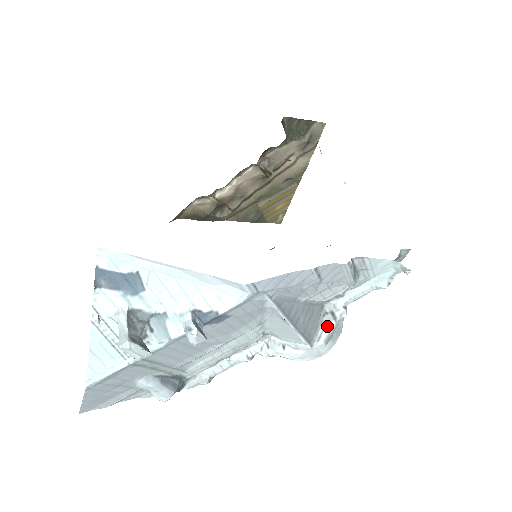
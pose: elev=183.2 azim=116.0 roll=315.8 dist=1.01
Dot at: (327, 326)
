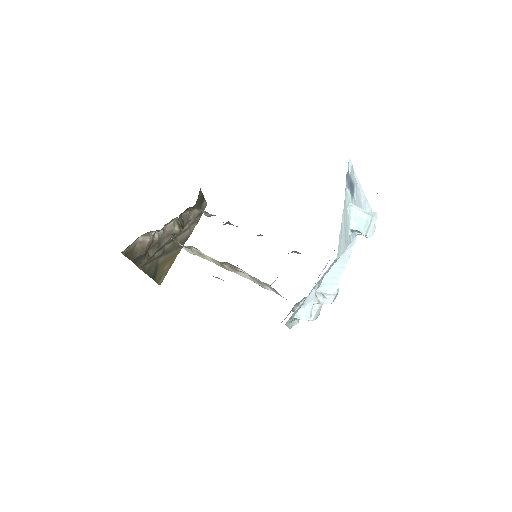
Dot at: occluded
